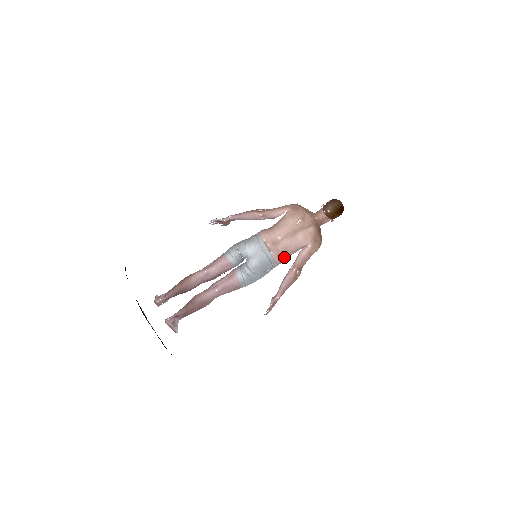
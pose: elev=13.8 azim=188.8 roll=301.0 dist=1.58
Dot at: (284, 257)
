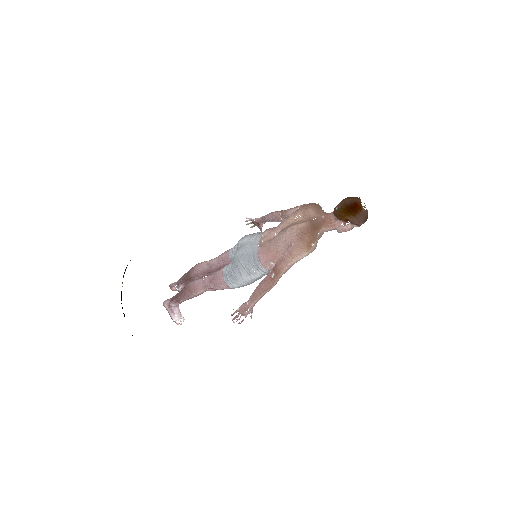
Dot at: (271, 257)
